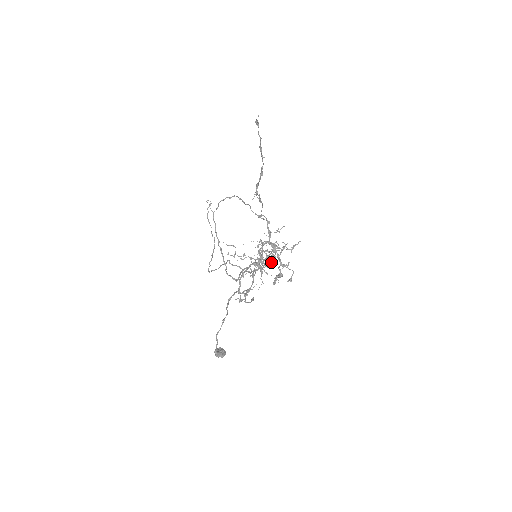
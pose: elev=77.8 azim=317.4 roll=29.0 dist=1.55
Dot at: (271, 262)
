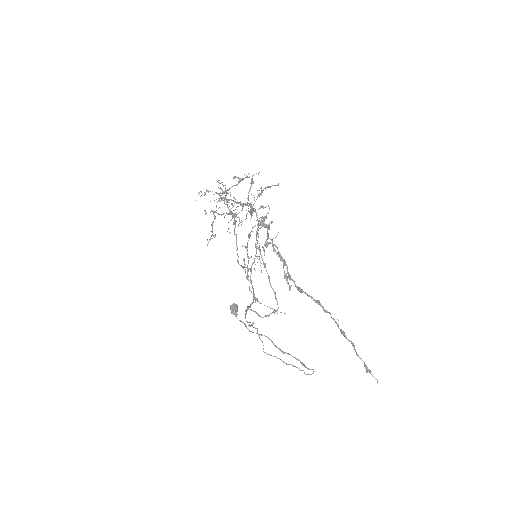
Dot at: occluded
